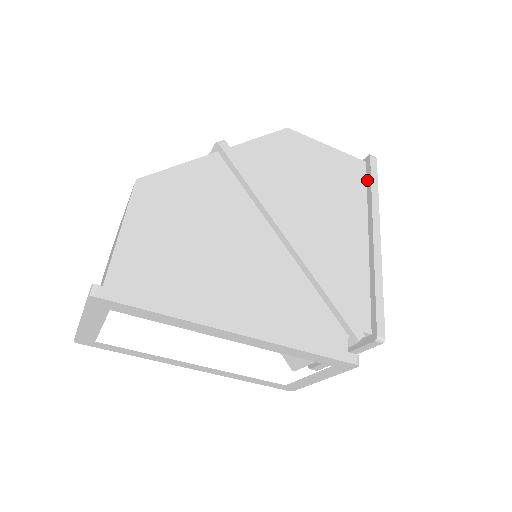
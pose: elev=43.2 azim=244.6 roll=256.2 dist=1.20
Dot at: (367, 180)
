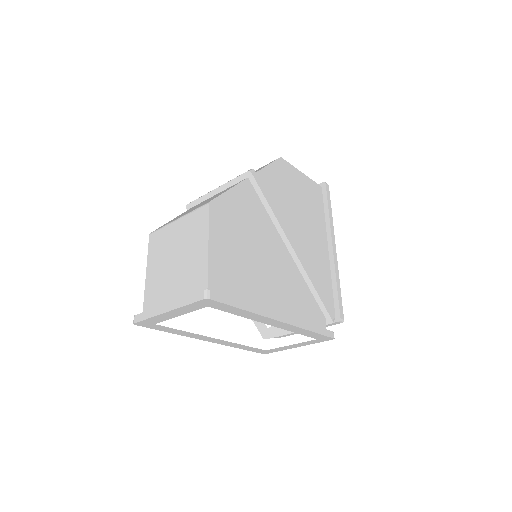
Dot at: (324, 202)
